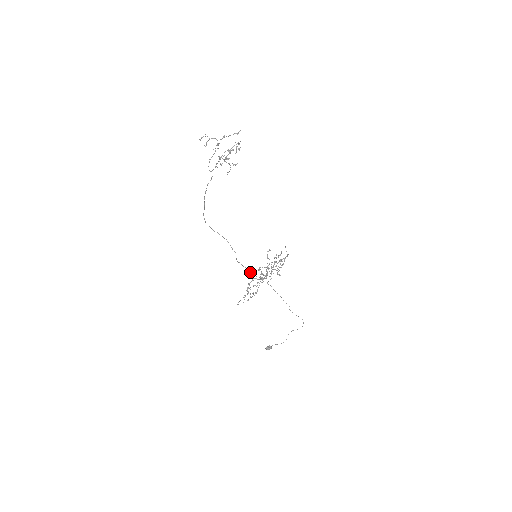
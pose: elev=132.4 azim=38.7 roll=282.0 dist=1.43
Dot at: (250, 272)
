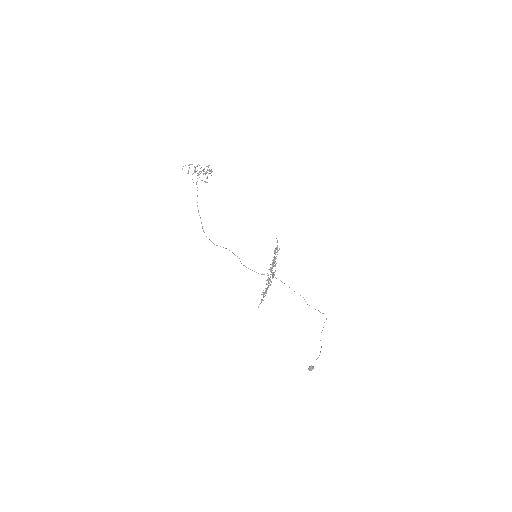
Dot at: occluded
